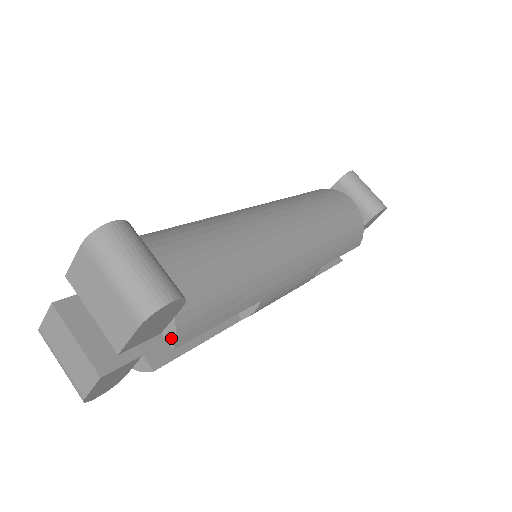
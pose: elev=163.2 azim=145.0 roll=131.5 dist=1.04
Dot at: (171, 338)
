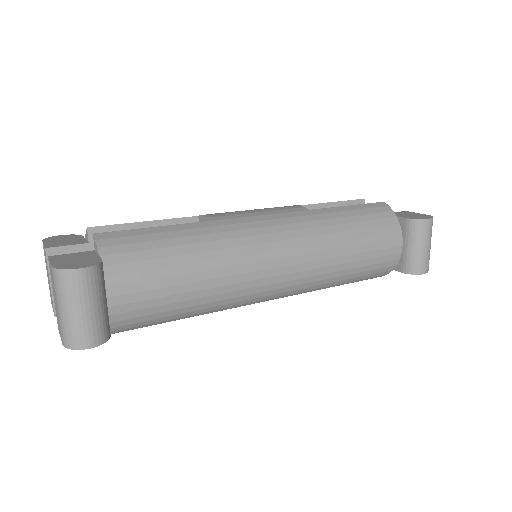
Dot at: occluded
